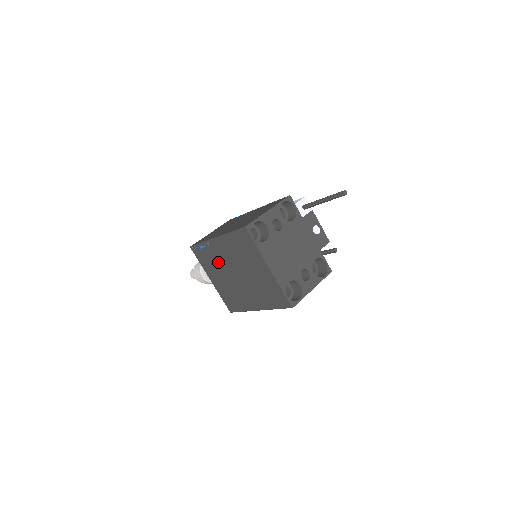
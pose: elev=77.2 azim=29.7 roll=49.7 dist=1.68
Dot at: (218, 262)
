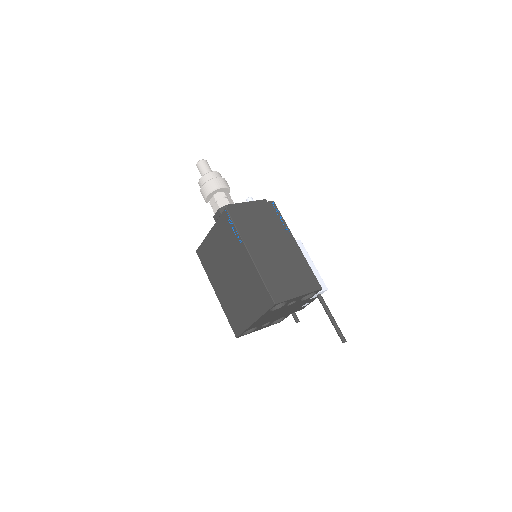
Dot at: (231, 251)
